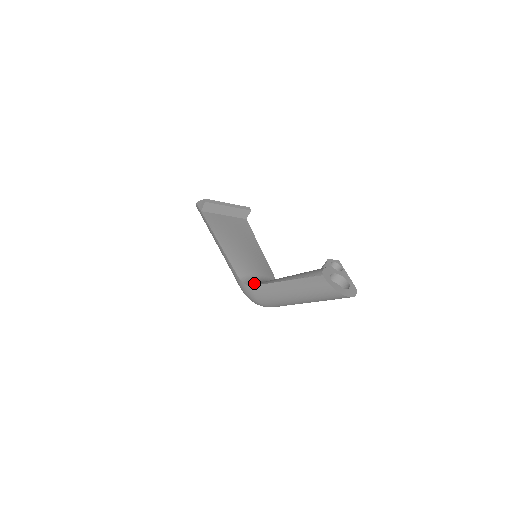
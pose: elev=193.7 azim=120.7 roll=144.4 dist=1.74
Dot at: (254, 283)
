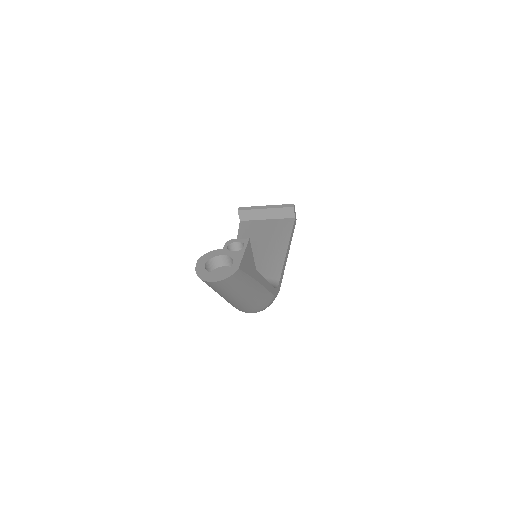
Dot at: occluded
